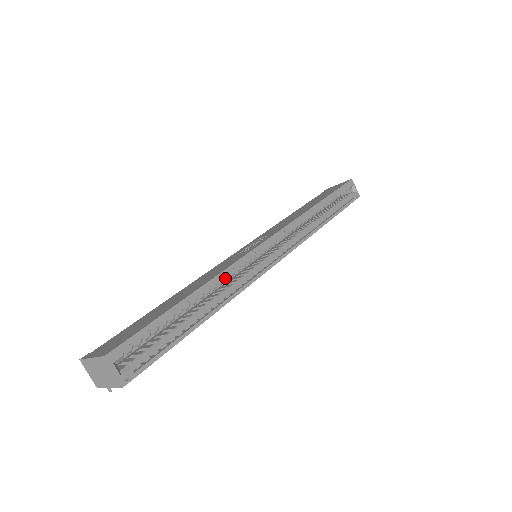
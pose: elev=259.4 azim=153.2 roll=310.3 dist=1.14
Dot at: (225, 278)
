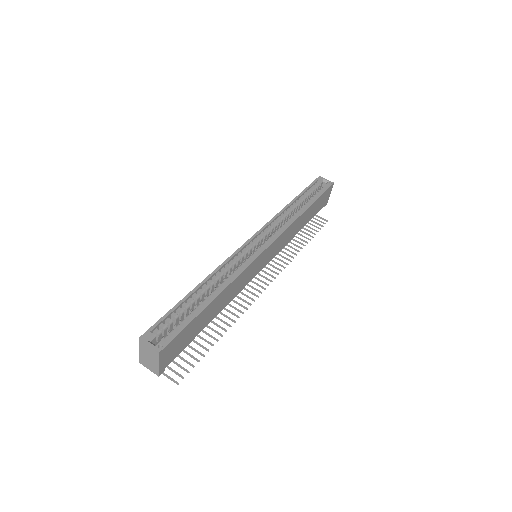
Dot at: (223, 271)
